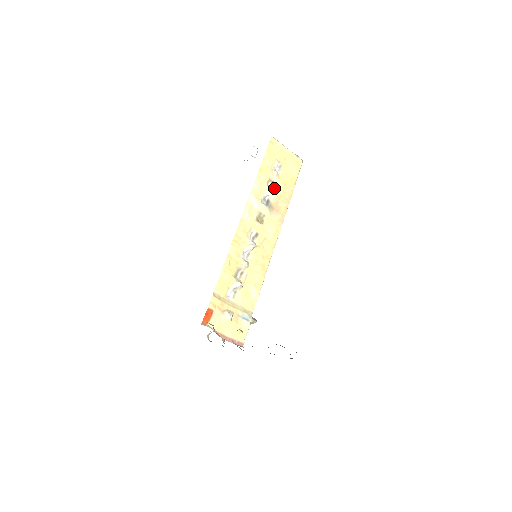
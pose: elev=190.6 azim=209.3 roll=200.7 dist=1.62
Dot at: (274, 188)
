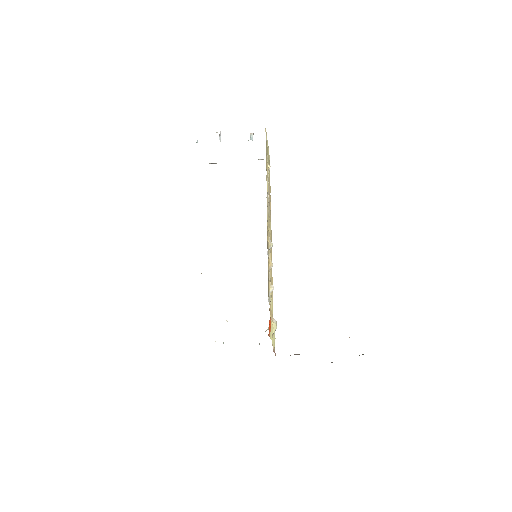
Dot at: occluded
